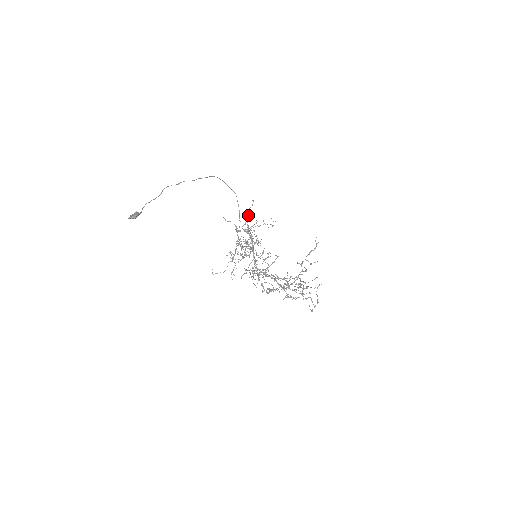
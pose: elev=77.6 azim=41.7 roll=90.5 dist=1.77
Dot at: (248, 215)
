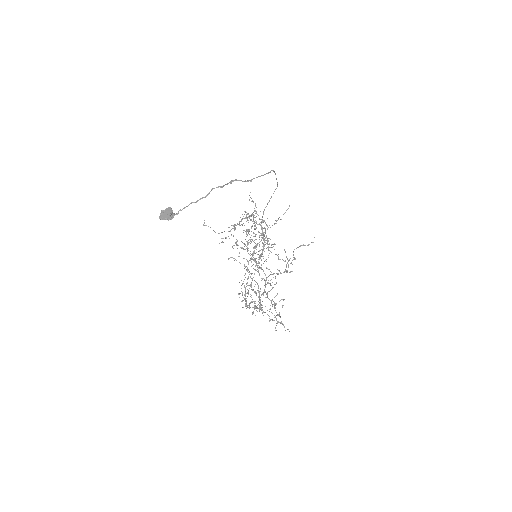
Dot at: (275, 223)
